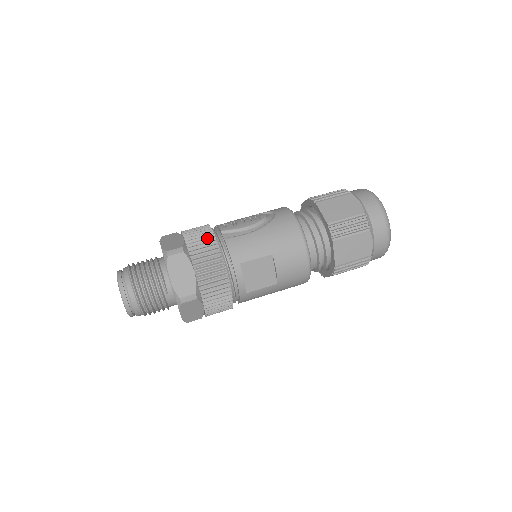
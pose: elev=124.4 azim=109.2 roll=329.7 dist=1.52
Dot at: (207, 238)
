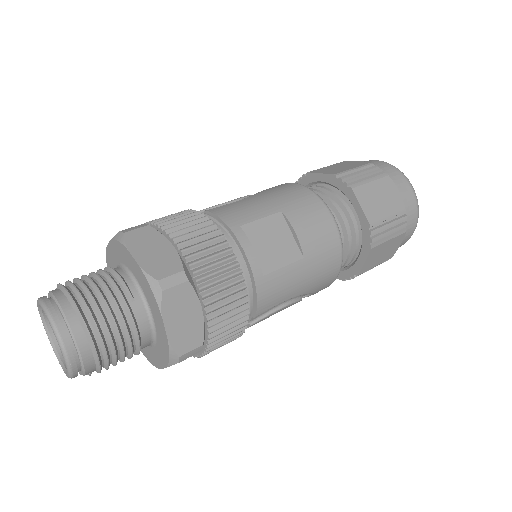
Dot at: occluded
